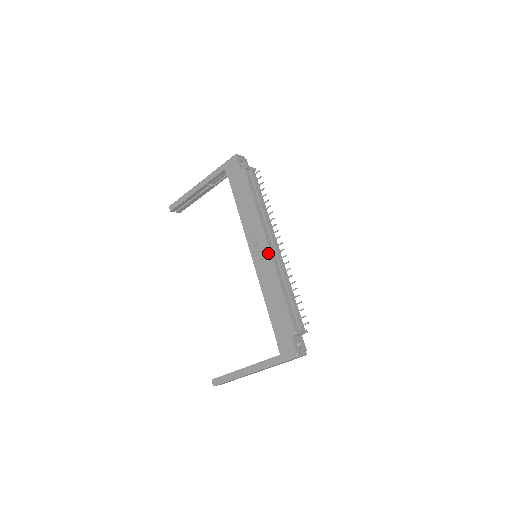
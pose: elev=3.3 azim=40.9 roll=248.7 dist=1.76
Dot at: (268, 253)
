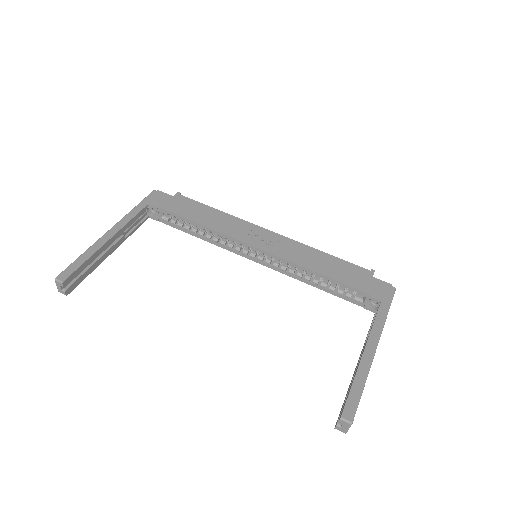
Dot at: (276, 235)
